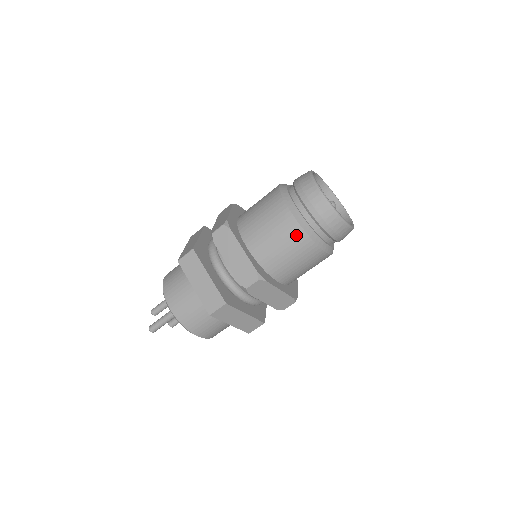
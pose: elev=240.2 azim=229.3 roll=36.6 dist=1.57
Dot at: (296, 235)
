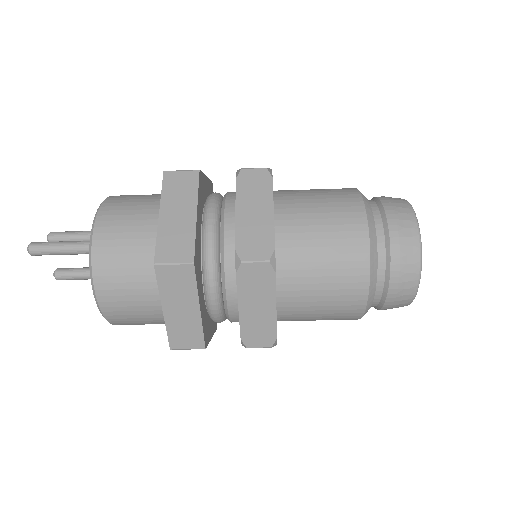
Dot at: (355, 245)
